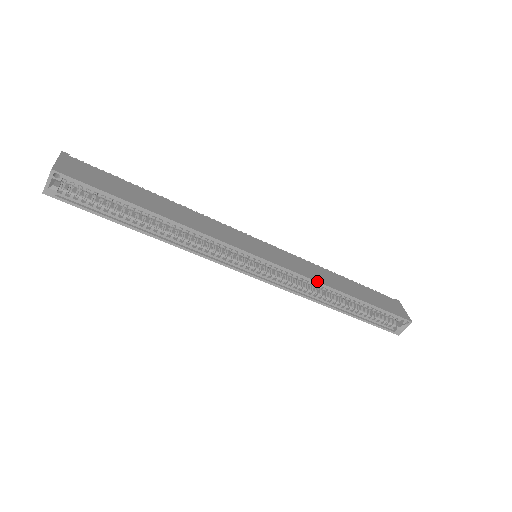
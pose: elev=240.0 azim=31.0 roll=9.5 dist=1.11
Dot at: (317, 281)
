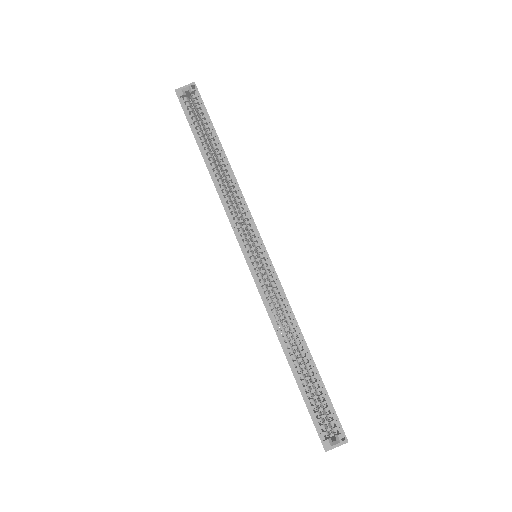
Dot at: occluded
